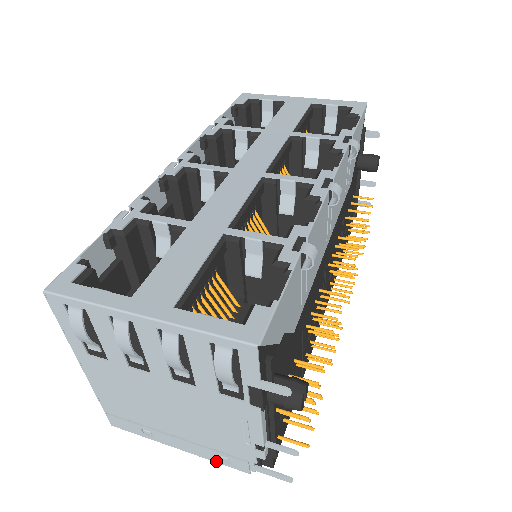
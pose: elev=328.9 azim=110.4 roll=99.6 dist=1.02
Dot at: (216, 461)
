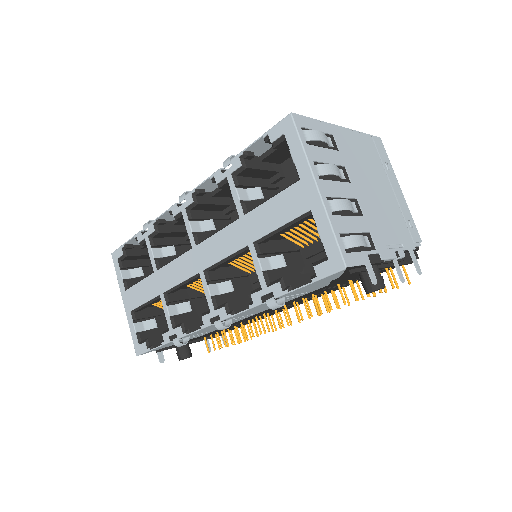
Dot at: occluded
